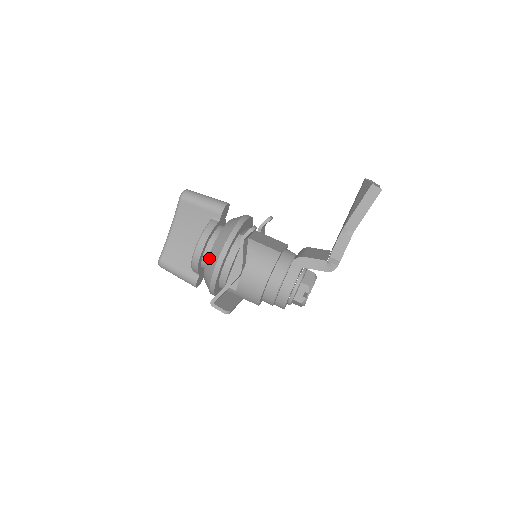
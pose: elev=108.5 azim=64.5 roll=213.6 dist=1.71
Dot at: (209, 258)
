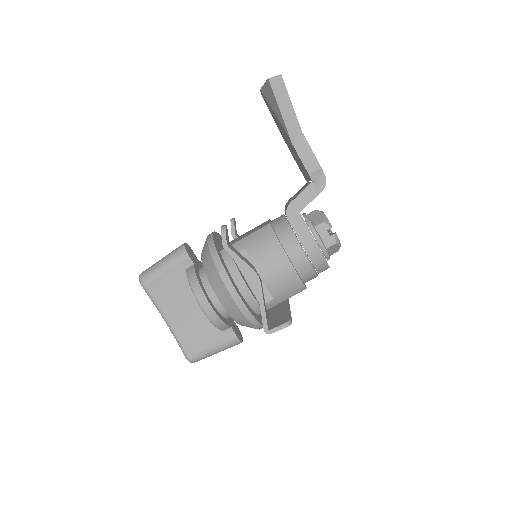
Dot at: (219, 298)
